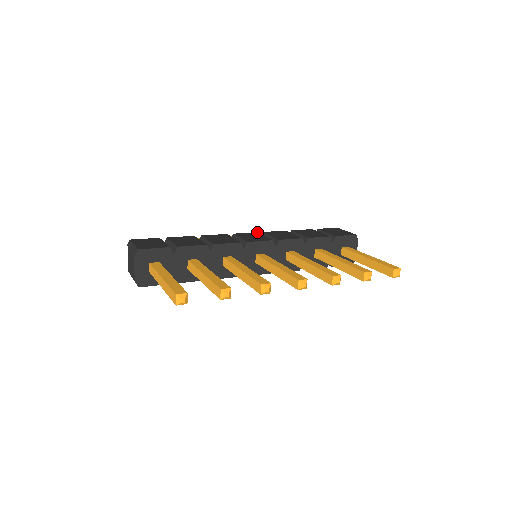
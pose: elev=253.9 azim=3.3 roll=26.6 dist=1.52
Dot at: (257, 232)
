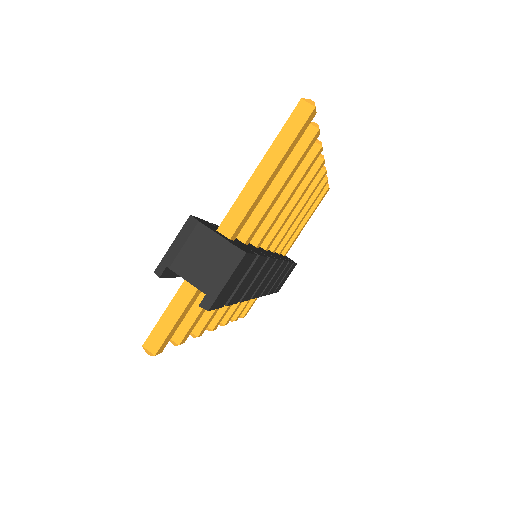
Dot at: occluded
